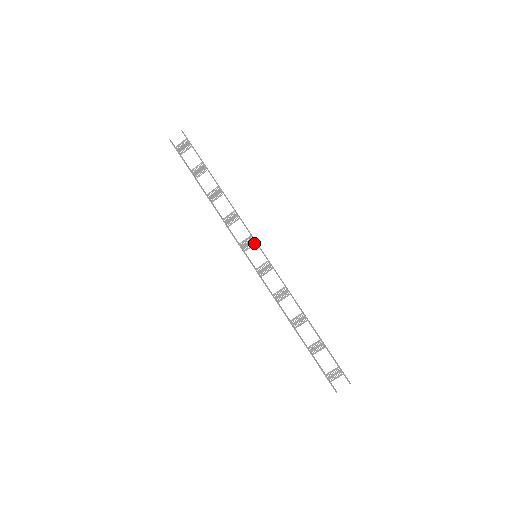
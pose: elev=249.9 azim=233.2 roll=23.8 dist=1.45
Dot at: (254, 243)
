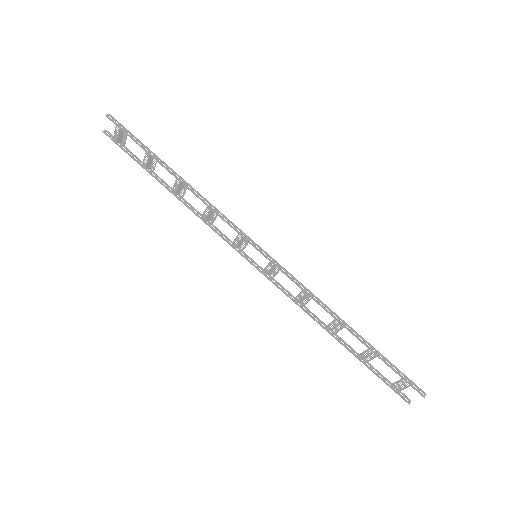
Dot at: (248, 240)
